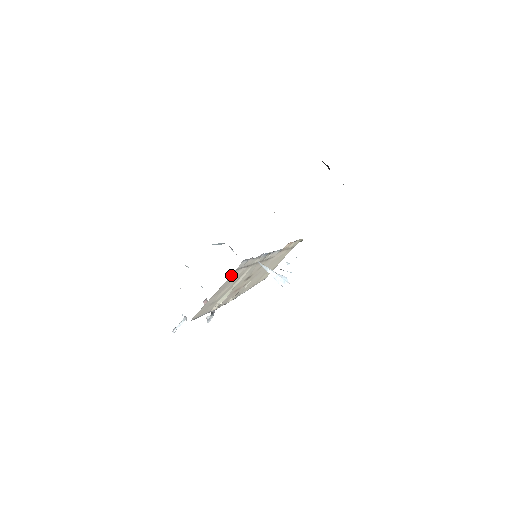
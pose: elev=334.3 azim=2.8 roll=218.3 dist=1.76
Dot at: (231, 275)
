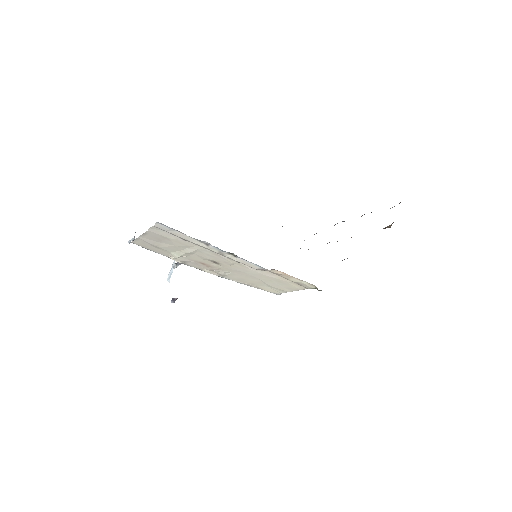
Dot at: (154, 229)
